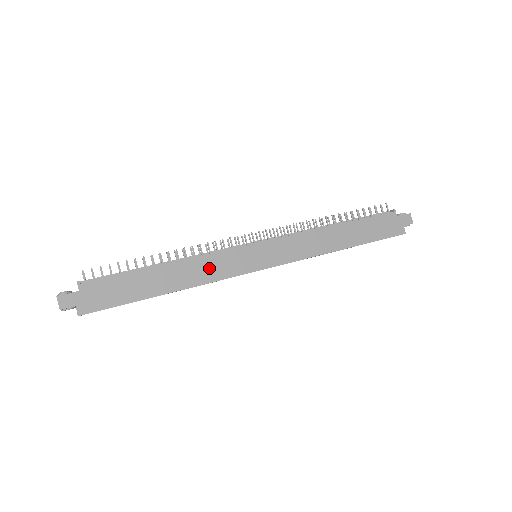
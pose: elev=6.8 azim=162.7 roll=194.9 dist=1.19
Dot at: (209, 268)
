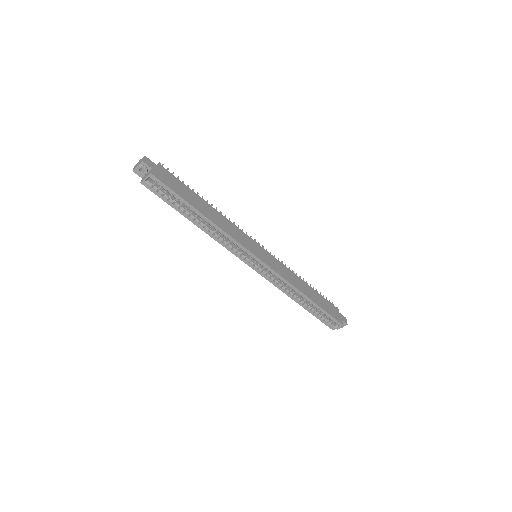
Dot at: (232, 230)
